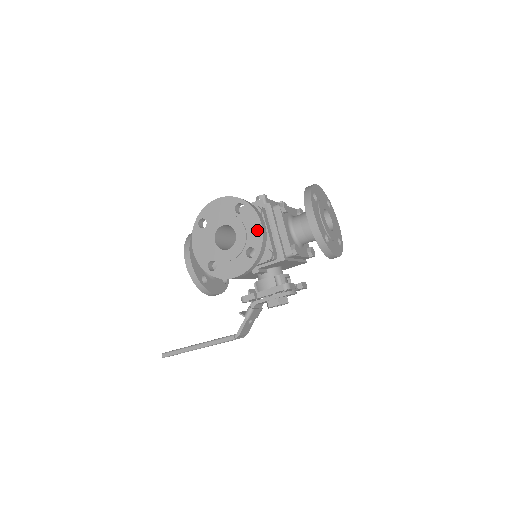
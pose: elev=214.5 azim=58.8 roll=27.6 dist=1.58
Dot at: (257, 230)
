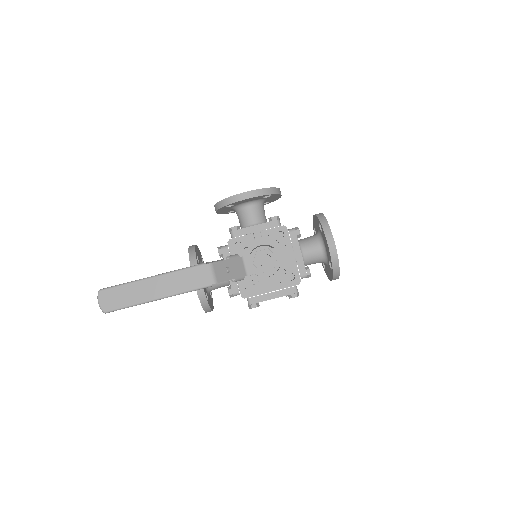
Dot at: occluded
